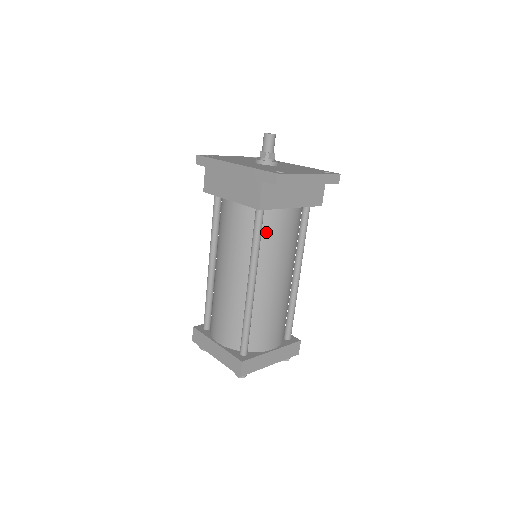
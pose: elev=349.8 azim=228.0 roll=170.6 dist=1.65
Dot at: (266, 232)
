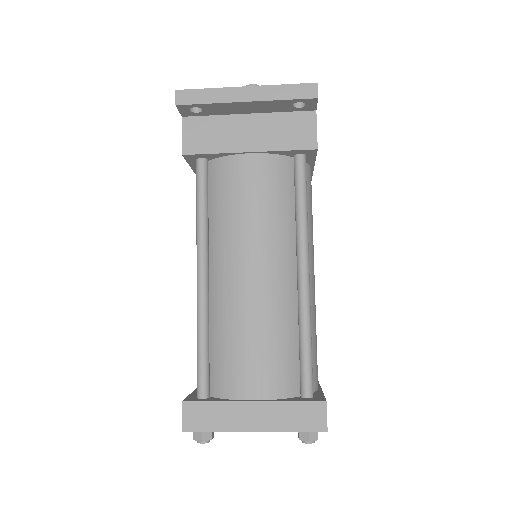
Dot at: (216, 194)
